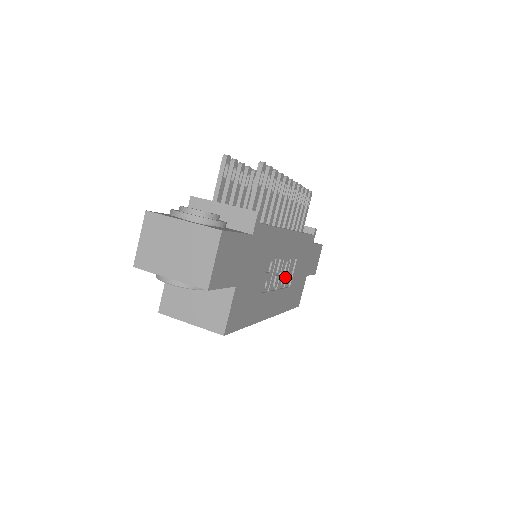
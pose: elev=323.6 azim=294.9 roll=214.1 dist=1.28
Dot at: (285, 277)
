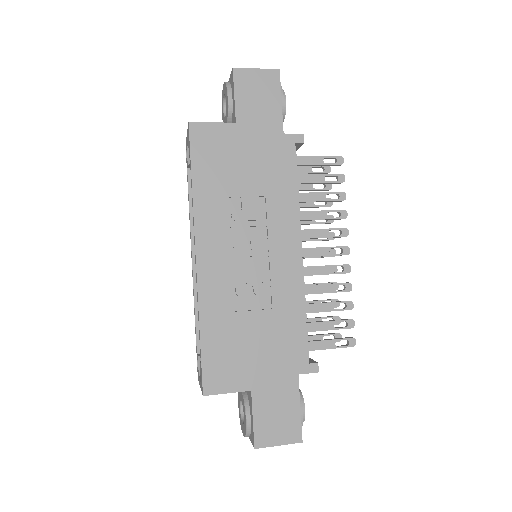
Dot at: (247, 277)
